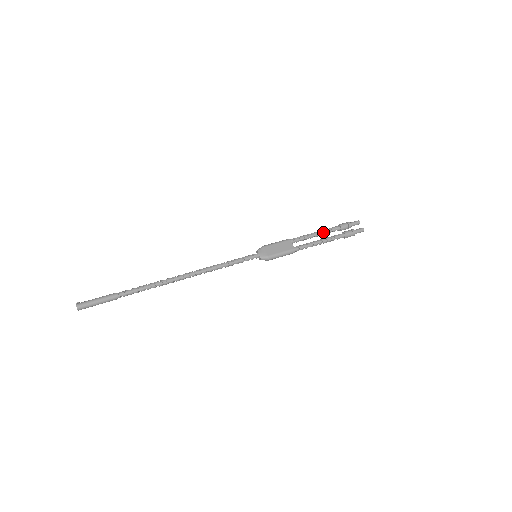
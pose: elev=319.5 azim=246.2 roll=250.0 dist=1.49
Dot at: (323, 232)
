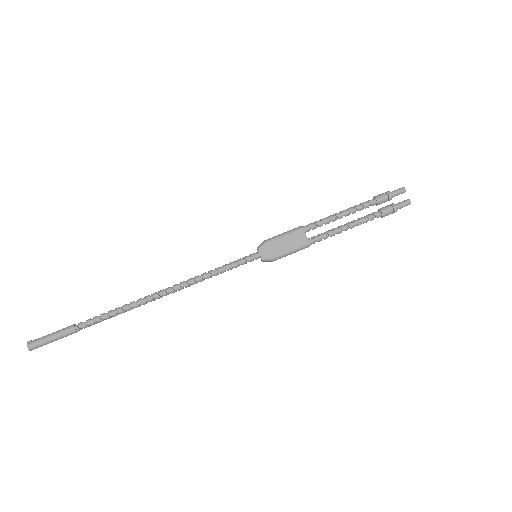
Dot at: (351, 212)
